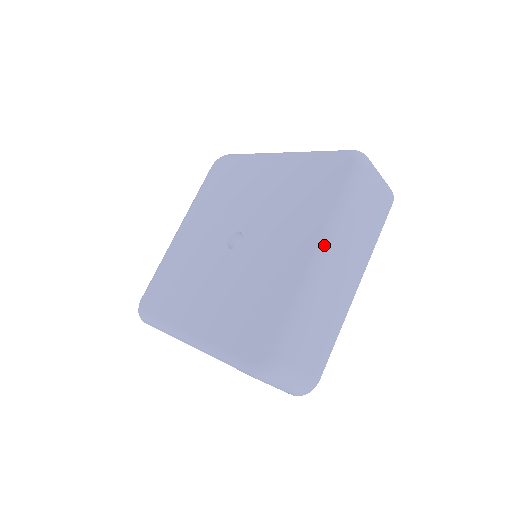
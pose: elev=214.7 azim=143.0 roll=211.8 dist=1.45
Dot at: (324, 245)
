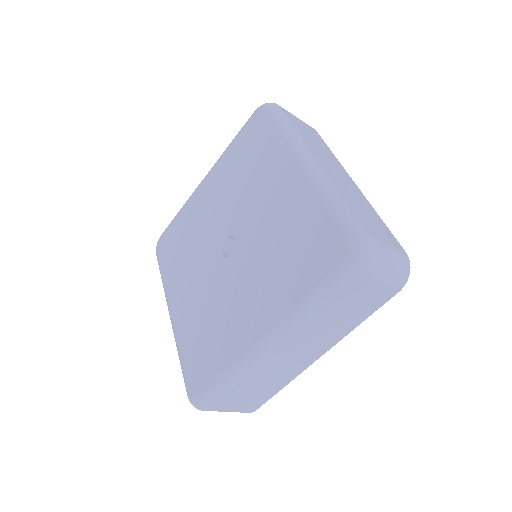
Dot at: (274, 335)
